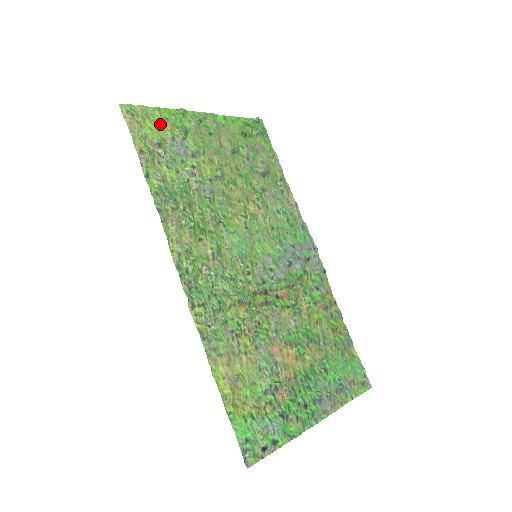
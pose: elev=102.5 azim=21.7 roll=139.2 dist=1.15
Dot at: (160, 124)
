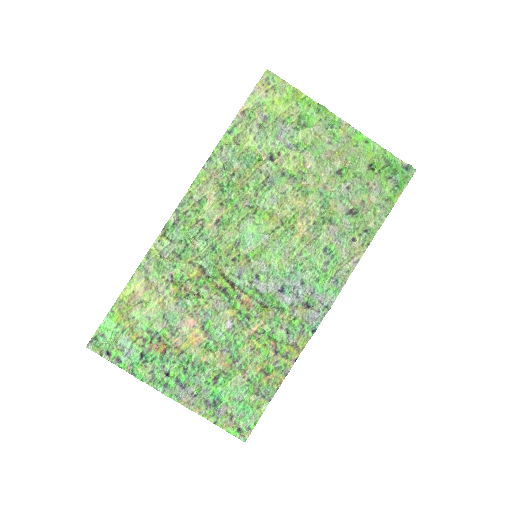
Dot at: (287, 105)
